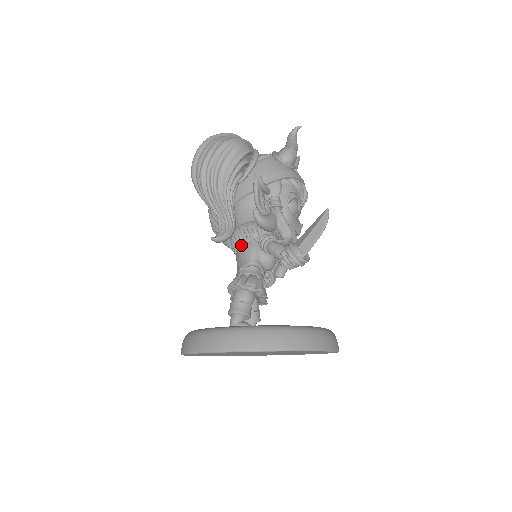
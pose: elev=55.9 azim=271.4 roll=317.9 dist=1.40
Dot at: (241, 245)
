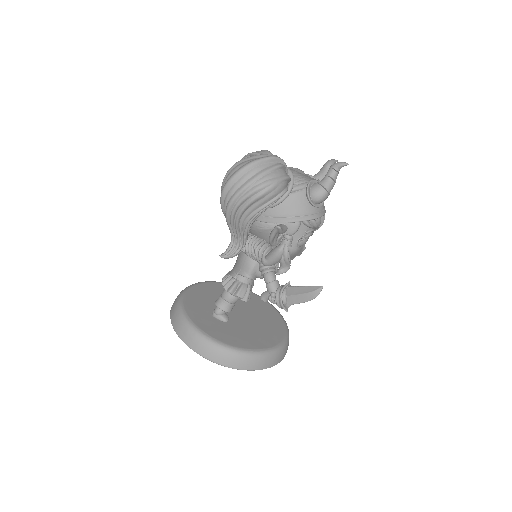
Dot at: (245, 254)
